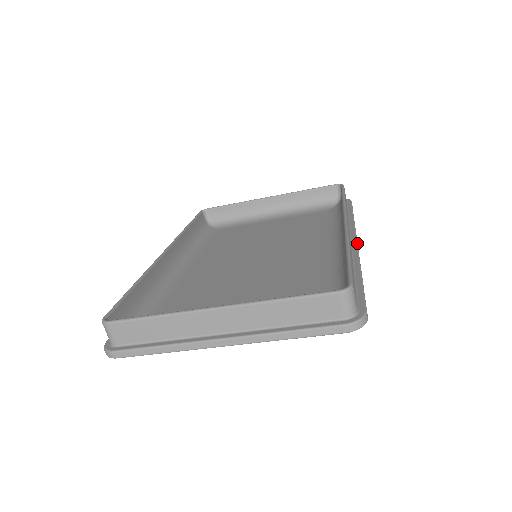
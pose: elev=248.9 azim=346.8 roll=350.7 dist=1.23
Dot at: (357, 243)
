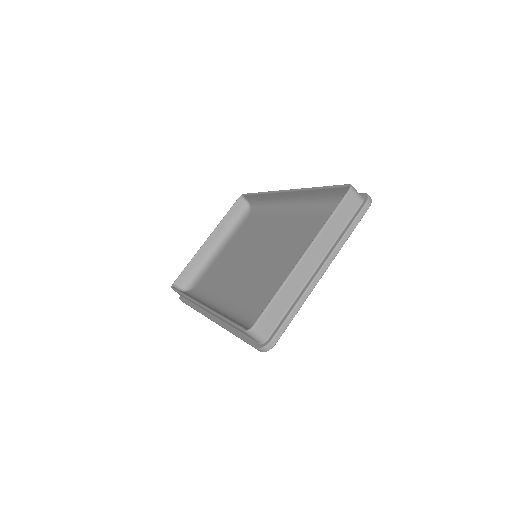
Dot at: occluded
